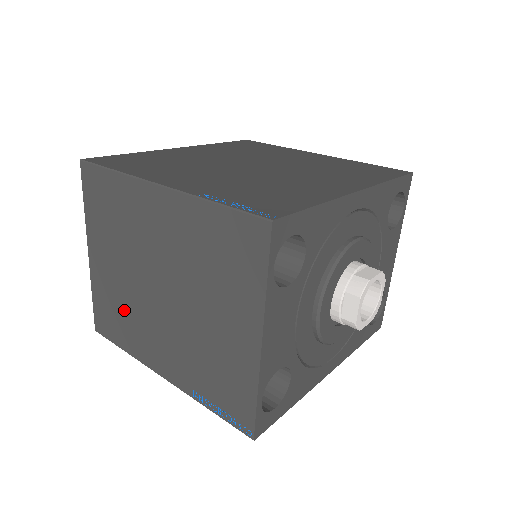
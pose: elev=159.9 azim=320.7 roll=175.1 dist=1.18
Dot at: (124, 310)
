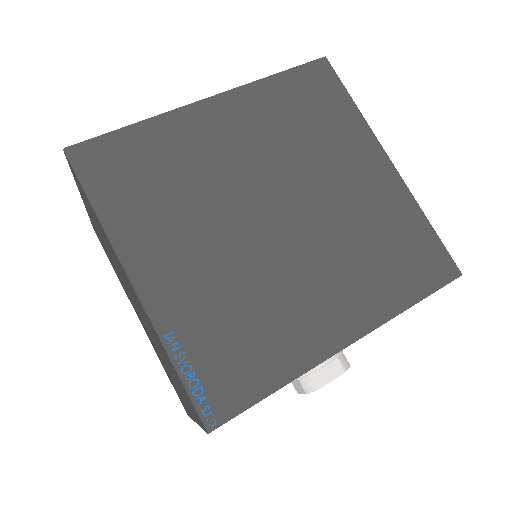
Dot at: (113, 264)
